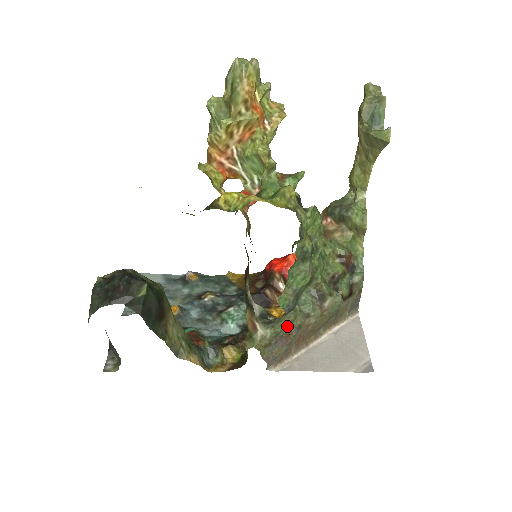
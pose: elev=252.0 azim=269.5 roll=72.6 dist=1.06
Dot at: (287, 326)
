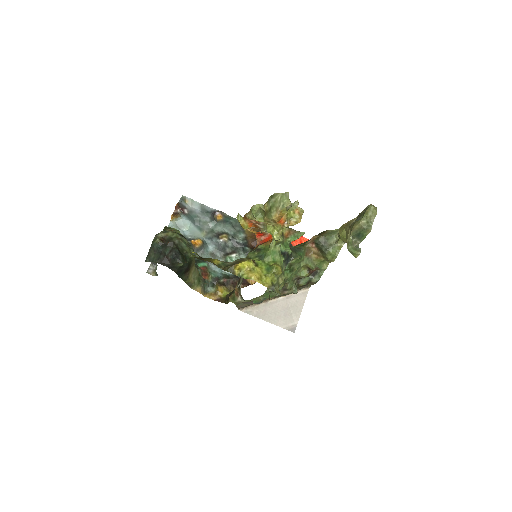
Dot at: occluded
